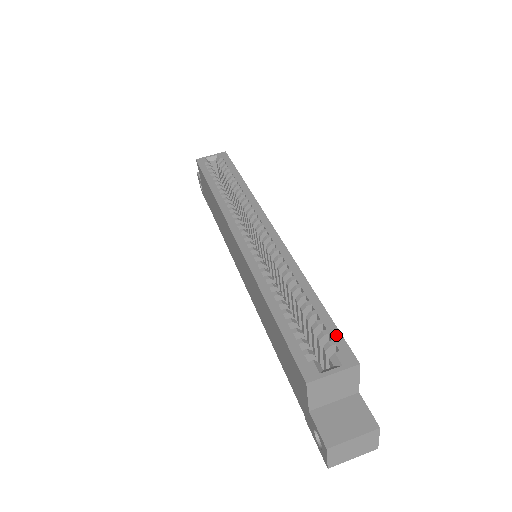
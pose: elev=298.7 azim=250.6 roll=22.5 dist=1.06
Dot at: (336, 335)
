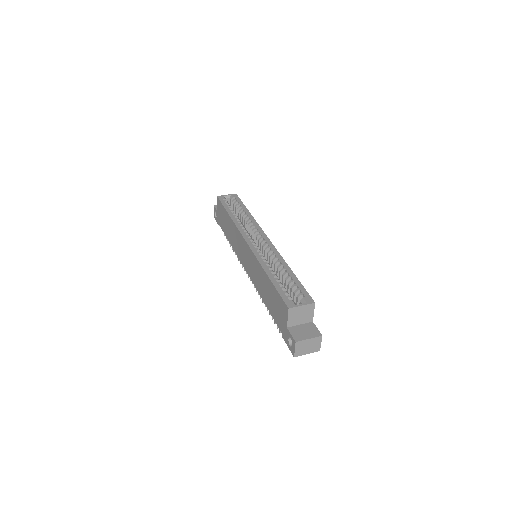
Dot at: (304, 291)
